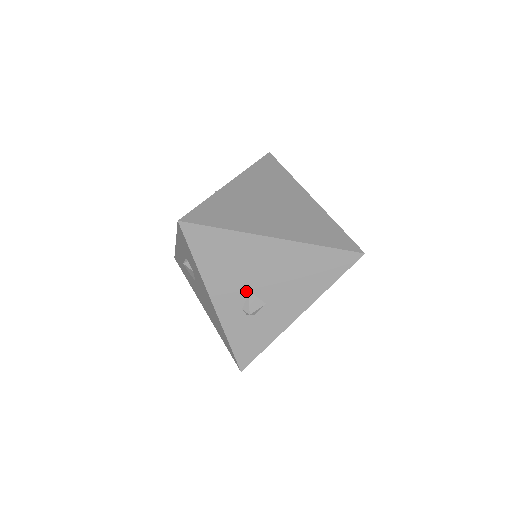
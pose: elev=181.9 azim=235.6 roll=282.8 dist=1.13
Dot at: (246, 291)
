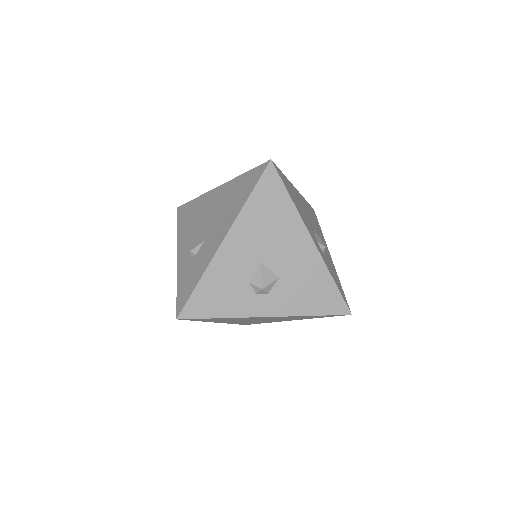
Dot at: (196, 236)
